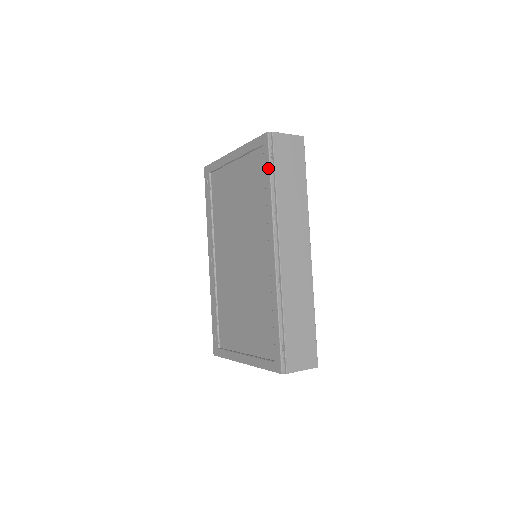
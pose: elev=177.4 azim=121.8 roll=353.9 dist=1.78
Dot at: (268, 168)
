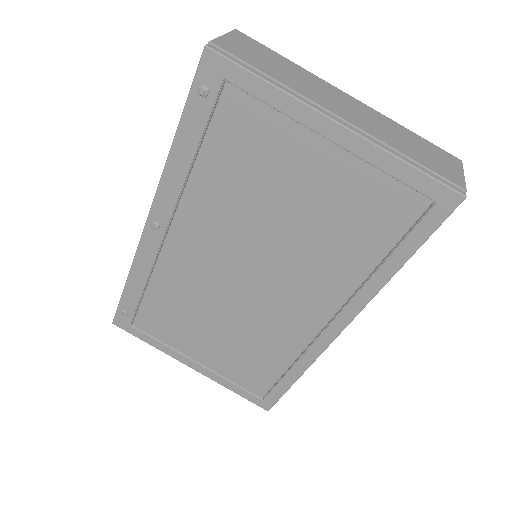
Dot at: (417, 245)
